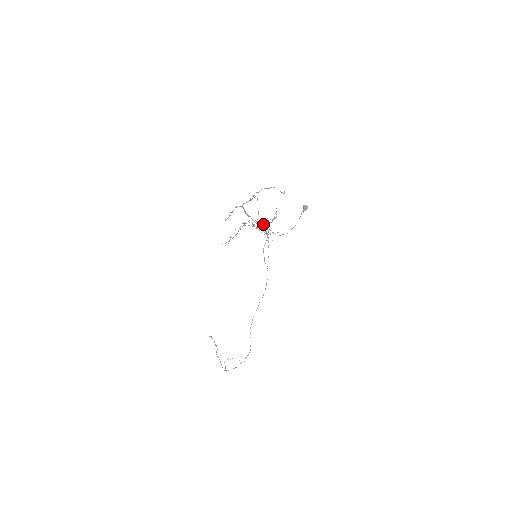
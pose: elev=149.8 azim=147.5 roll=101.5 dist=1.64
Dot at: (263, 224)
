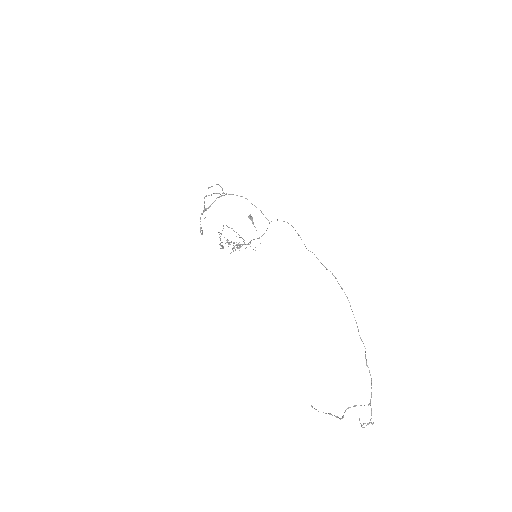
Dot at: occluded
